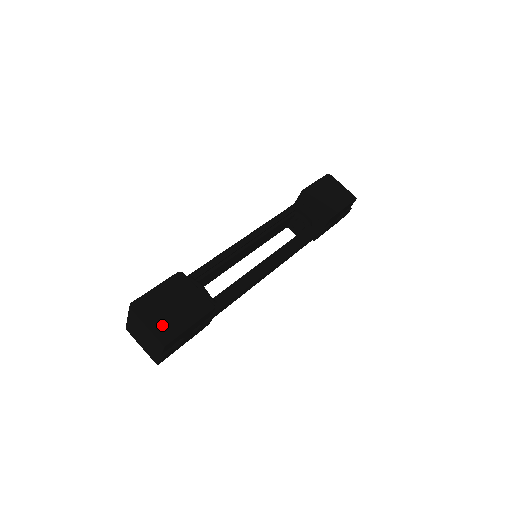
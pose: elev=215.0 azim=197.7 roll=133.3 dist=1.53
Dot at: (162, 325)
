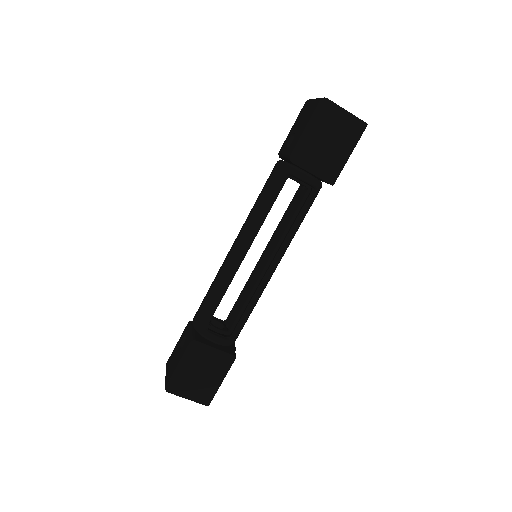
Dot at: (199, 393)
